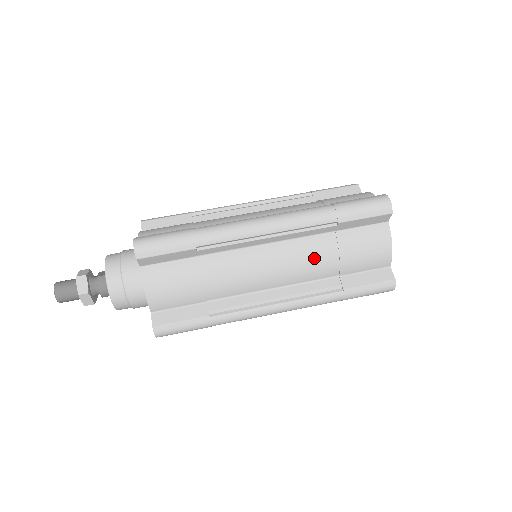
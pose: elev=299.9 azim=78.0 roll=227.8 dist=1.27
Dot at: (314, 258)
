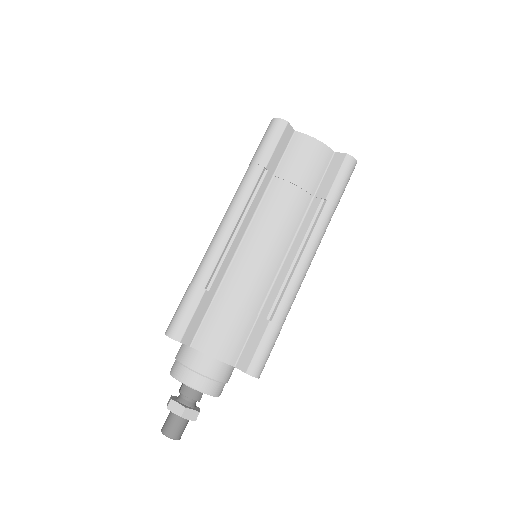
Dot at: (282, 205)
